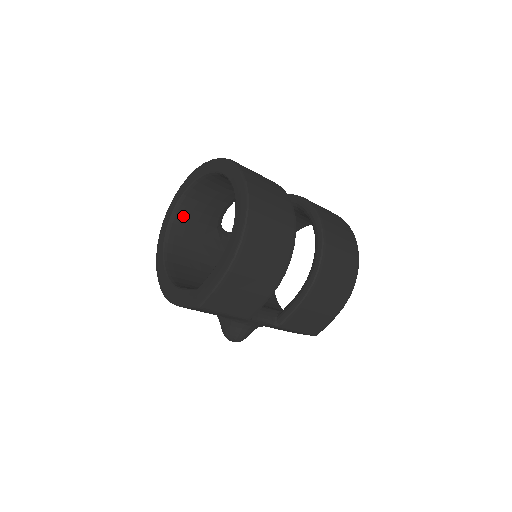
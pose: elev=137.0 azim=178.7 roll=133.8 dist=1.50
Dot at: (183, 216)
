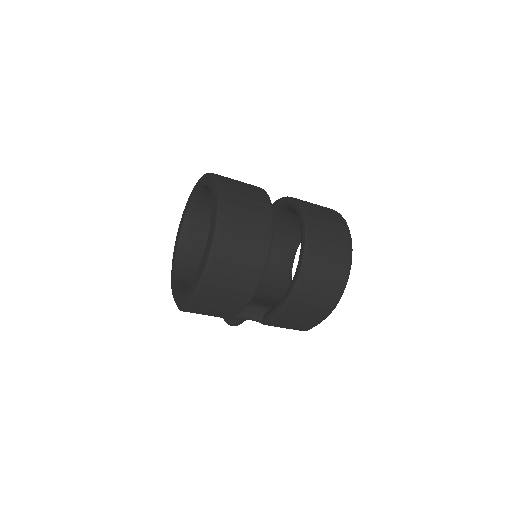
Dot at: (197, 211)
